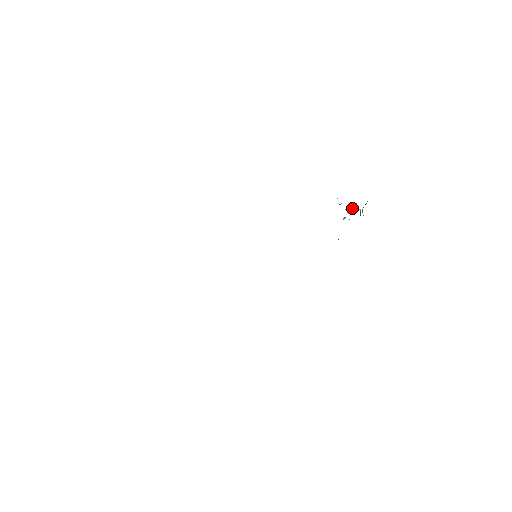
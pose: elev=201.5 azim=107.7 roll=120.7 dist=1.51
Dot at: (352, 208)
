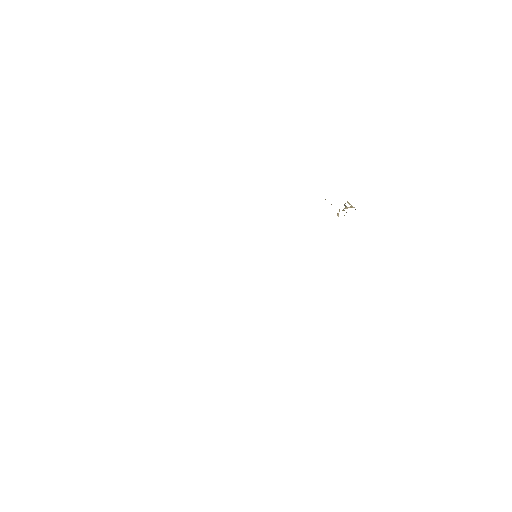
Dot at: (345, 206)
